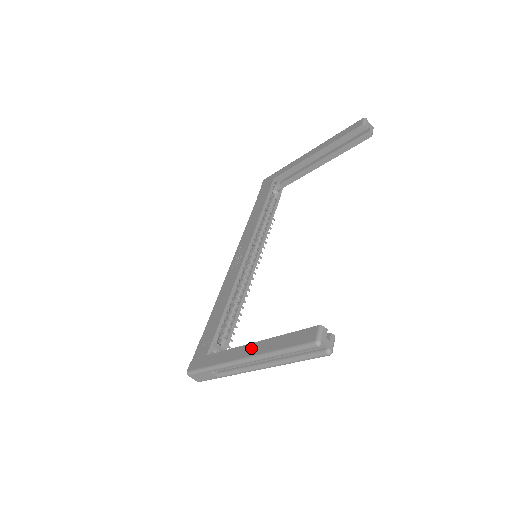
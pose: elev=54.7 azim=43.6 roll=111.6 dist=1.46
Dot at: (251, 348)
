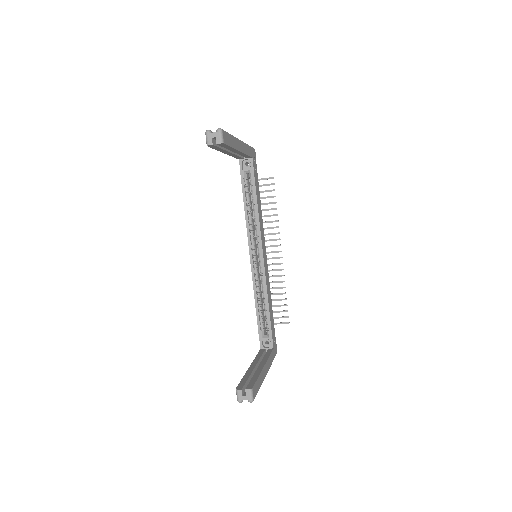
Dot at: occluded
